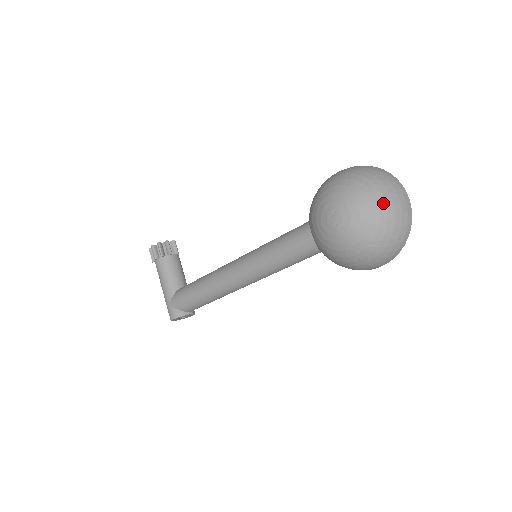
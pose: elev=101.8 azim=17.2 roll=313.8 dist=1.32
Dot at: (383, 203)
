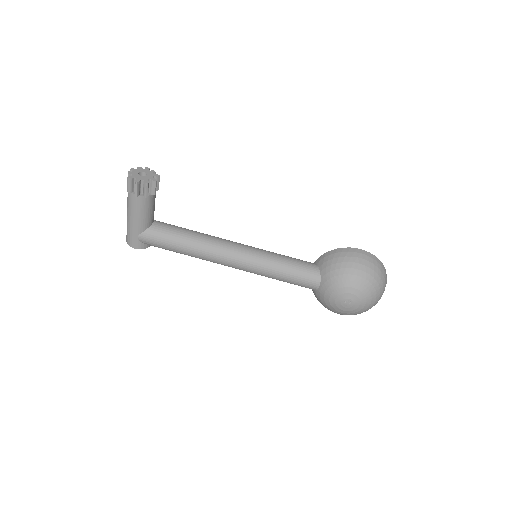
Dot at: (376, 303)
